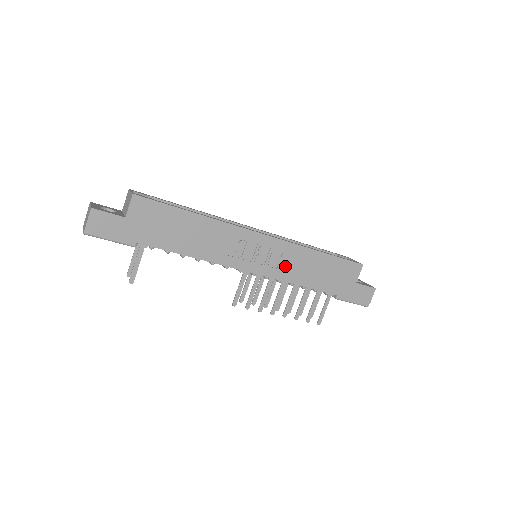
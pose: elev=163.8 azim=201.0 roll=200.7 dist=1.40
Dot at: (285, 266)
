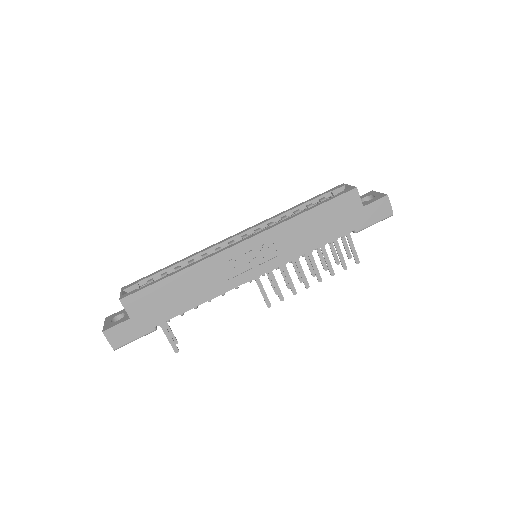
Dot at: (284, 248)
